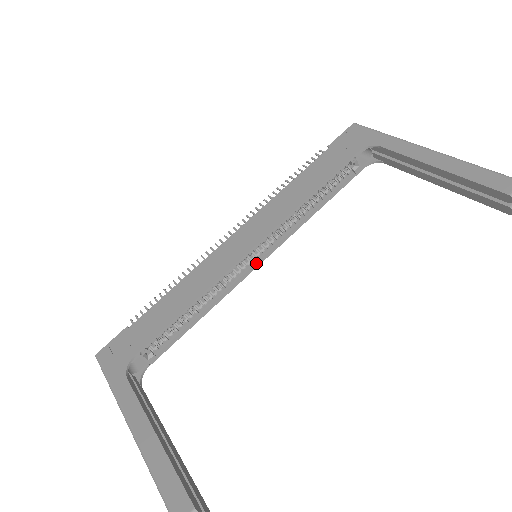
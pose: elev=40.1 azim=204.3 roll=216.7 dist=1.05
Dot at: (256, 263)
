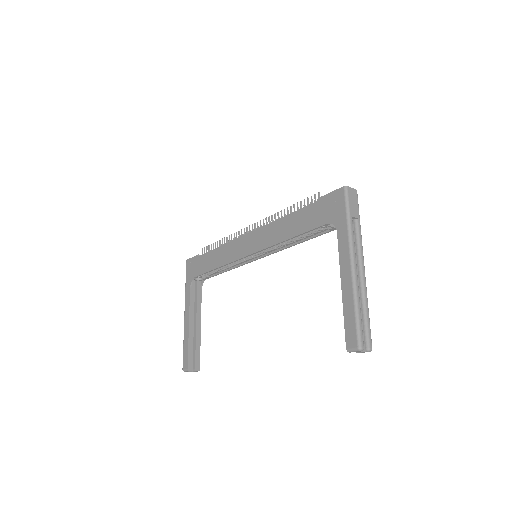
Dot at: (259, 257)
